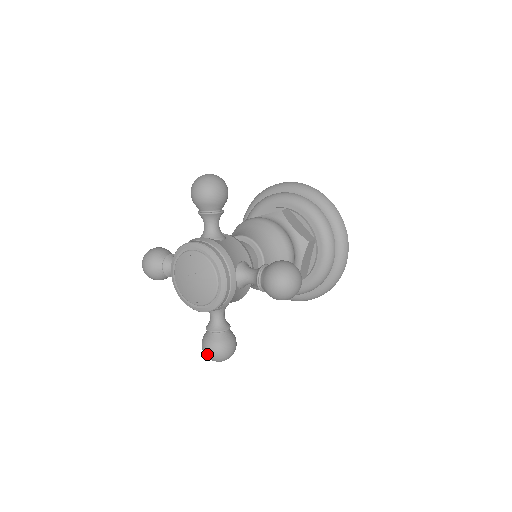
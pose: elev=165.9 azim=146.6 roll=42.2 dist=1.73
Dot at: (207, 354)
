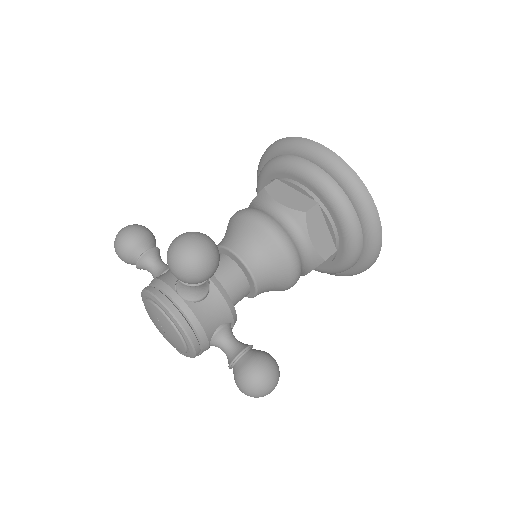
Dot at: (176, 349)
